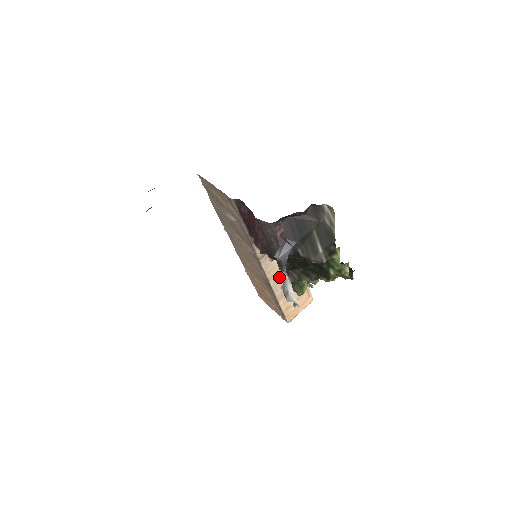
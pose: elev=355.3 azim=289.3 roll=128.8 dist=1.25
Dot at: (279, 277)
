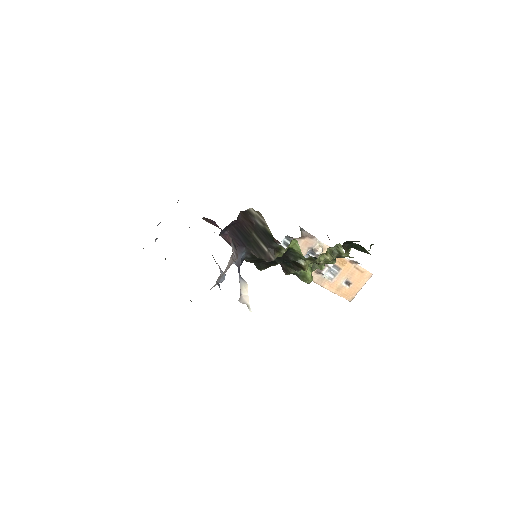
Dot at: occluded
